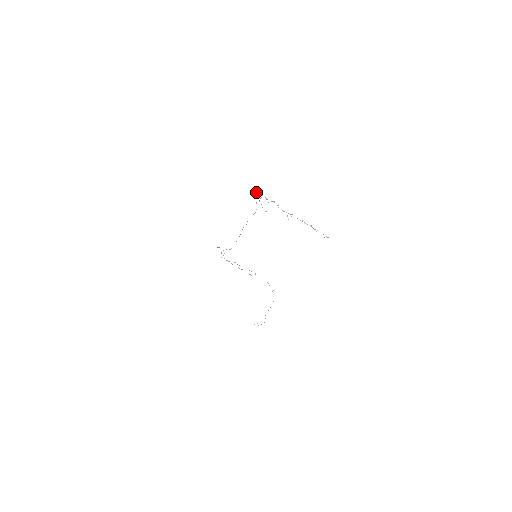
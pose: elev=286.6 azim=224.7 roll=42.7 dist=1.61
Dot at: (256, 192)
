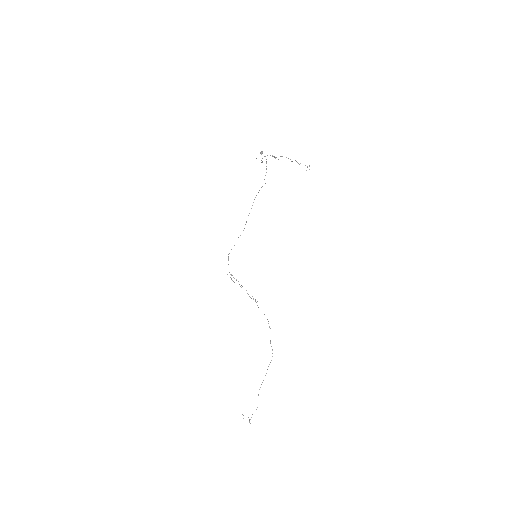
Dot at: (266, 169)
